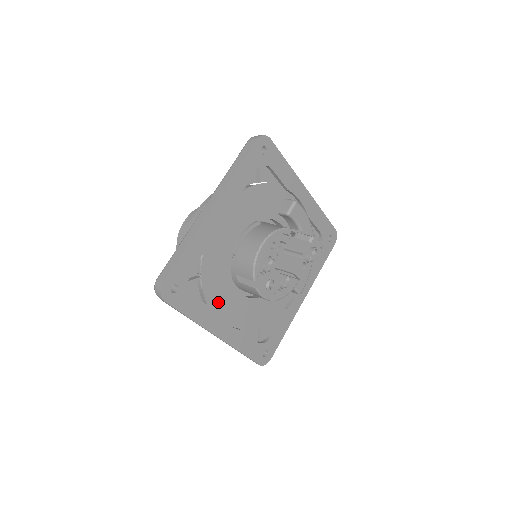
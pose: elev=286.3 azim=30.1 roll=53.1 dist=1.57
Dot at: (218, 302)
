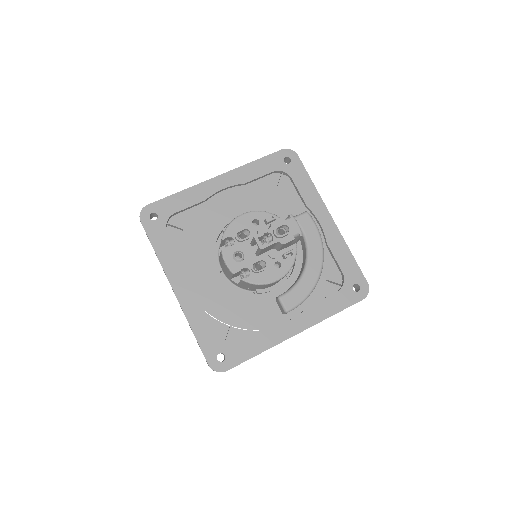
Dot at: (191, 261)
